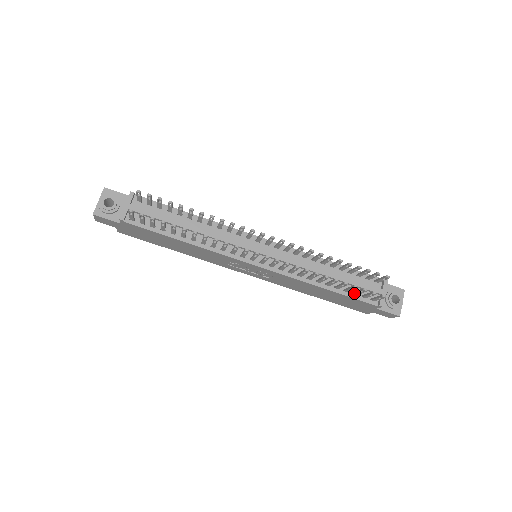
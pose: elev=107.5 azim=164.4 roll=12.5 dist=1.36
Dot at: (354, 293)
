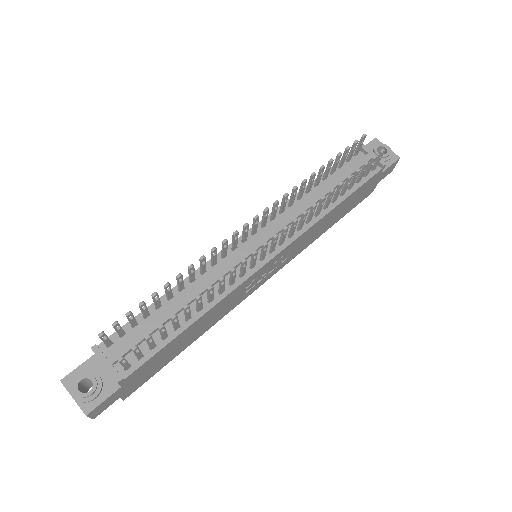
Dot at: (358, 181)
